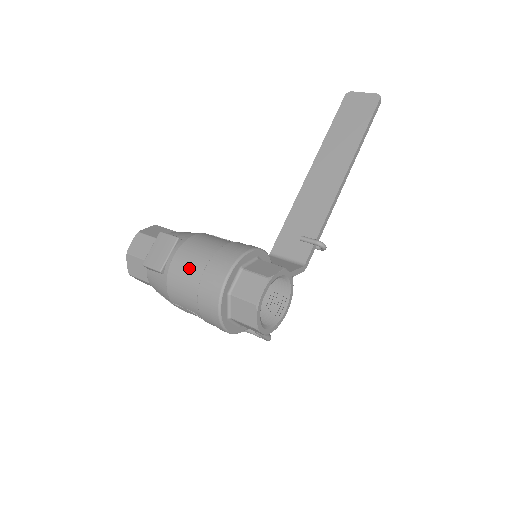
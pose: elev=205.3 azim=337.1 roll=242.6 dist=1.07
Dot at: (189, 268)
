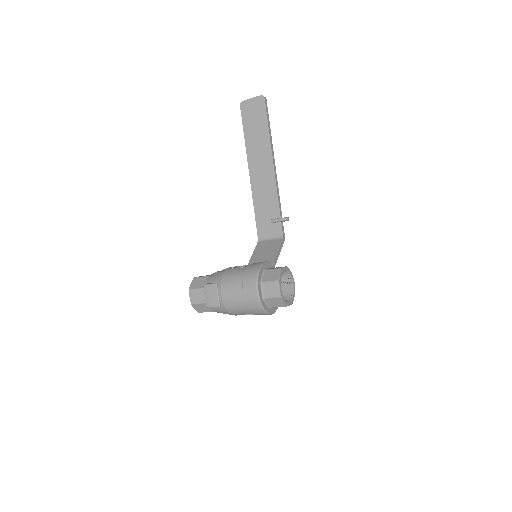
Dot at: (234, 297)
